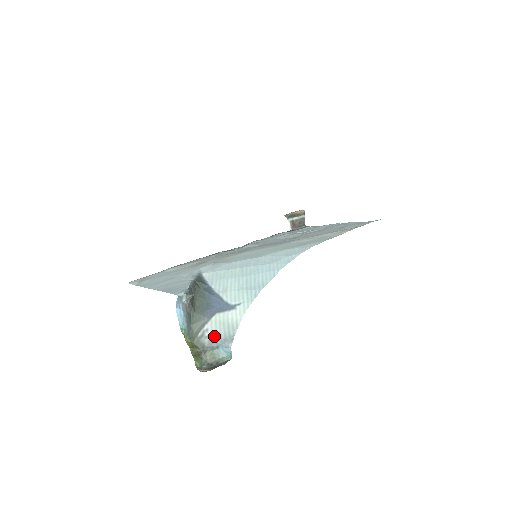
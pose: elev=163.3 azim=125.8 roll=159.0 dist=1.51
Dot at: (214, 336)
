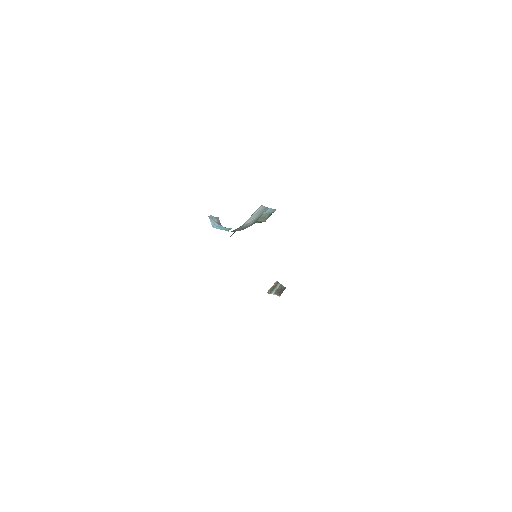
Dot at: (254, 219)
